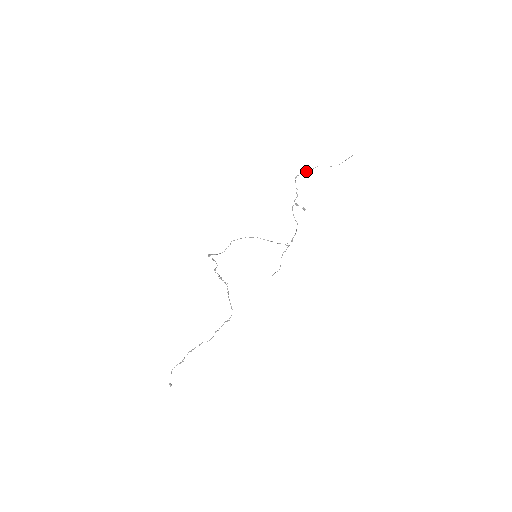
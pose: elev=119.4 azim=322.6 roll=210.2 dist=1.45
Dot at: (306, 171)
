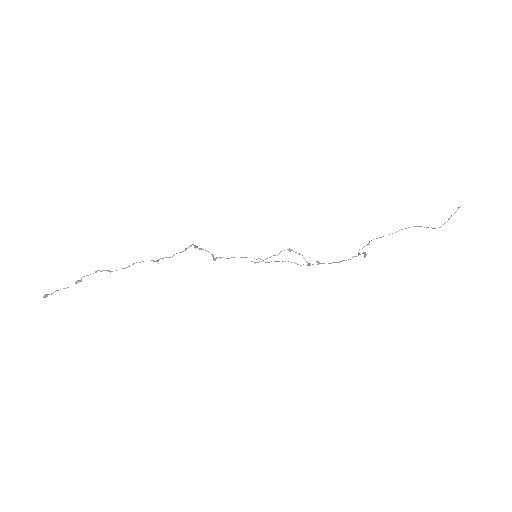
Dot at: occluded
